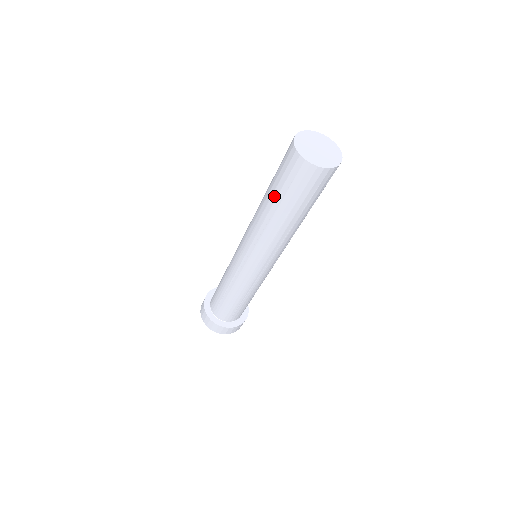
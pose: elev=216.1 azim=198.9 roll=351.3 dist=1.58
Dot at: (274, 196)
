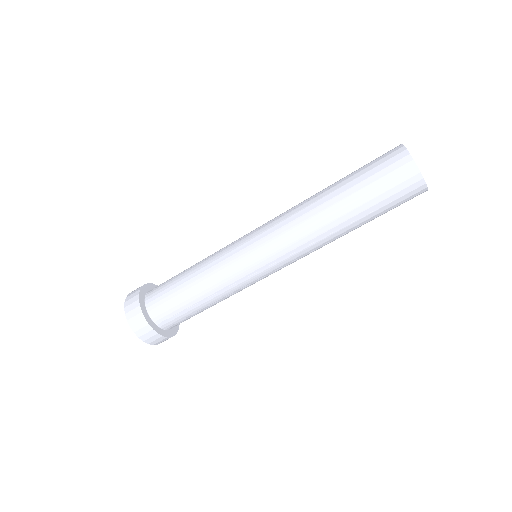
Dot at: (361, 209)
